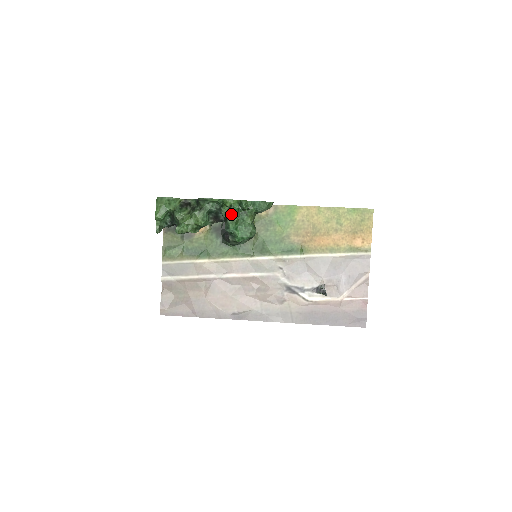
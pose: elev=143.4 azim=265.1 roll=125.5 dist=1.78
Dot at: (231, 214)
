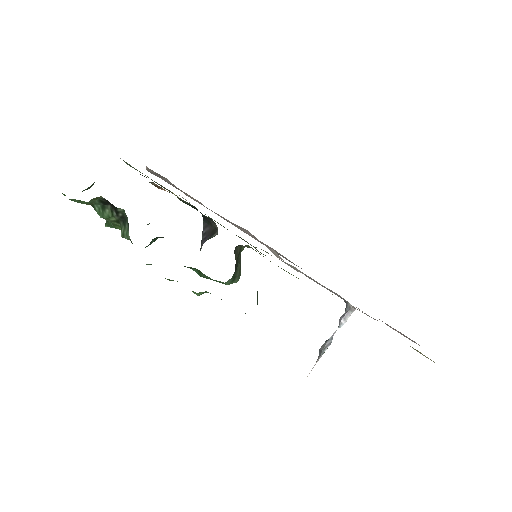
Dot at: occluded
